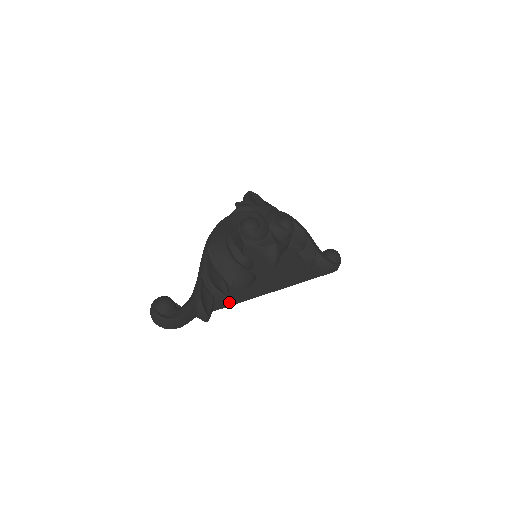
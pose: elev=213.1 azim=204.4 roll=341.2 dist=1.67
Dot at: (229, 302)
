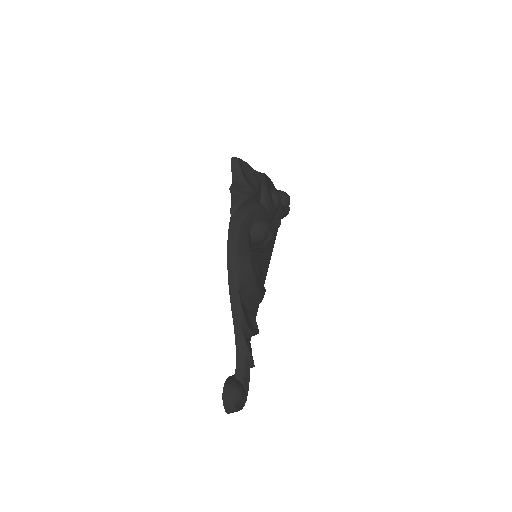
Dot at: occluded
